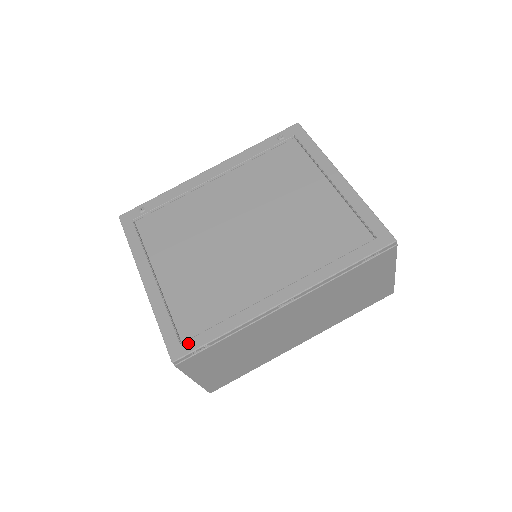
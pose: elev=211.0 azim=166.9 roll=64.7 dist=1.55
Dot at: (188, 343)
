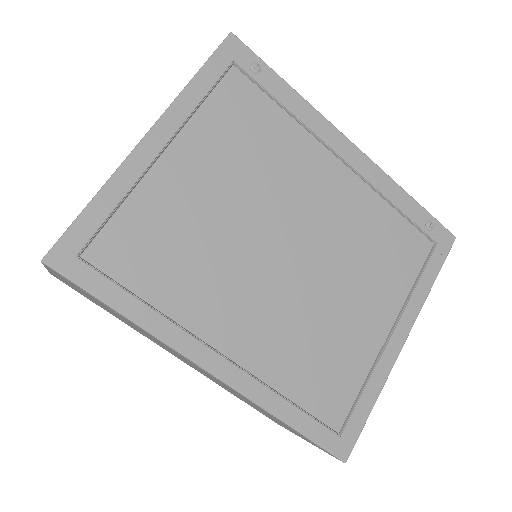
Dot at: (84, 268)
